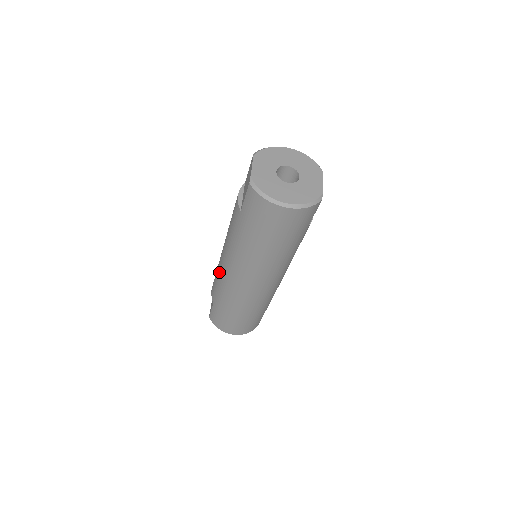
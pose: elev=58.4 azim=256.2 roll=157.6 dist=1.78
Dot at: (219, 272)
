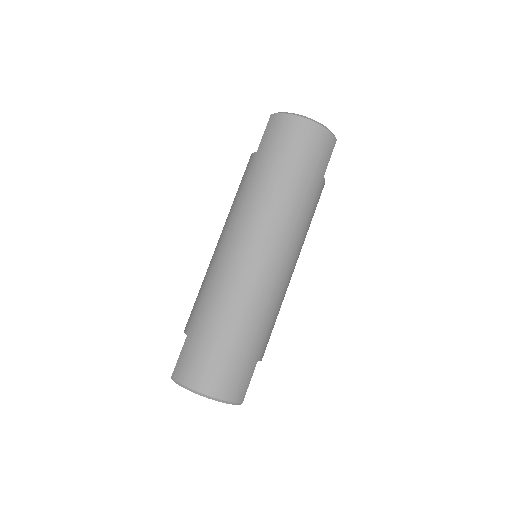
Dot at: (209, 269)
